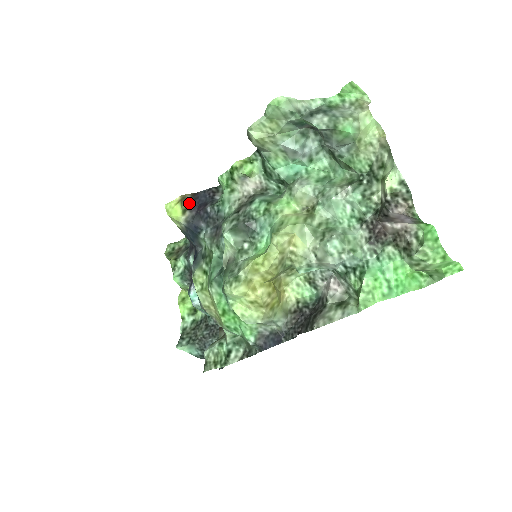
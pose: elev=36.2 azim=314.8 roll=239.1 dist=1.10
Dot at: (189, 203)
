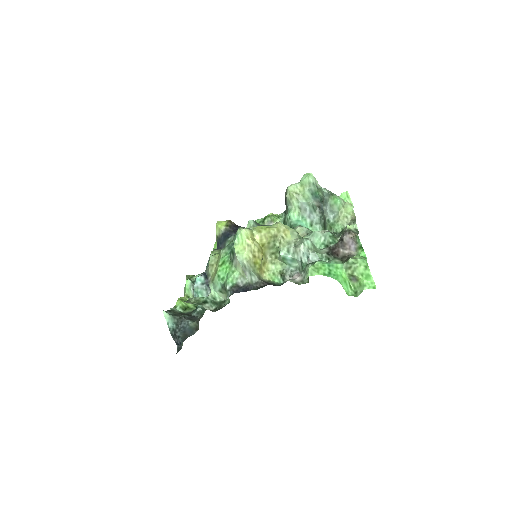
Dot at: (232, 225)
